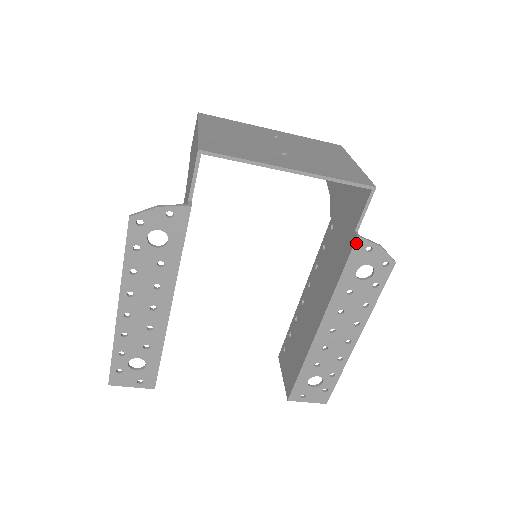
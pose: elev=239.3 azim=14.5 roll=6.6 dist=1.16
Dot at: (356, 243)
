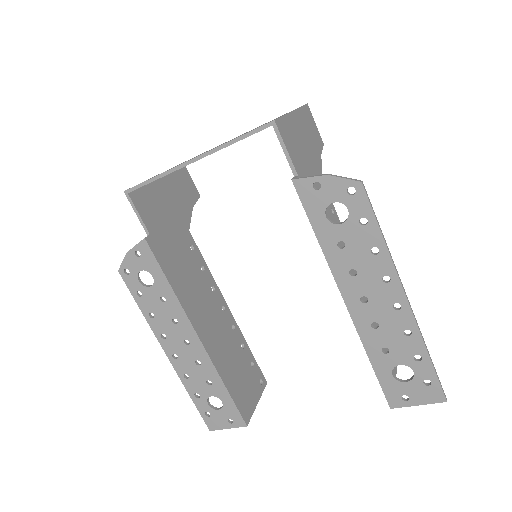
Dot at: (297, 188)
